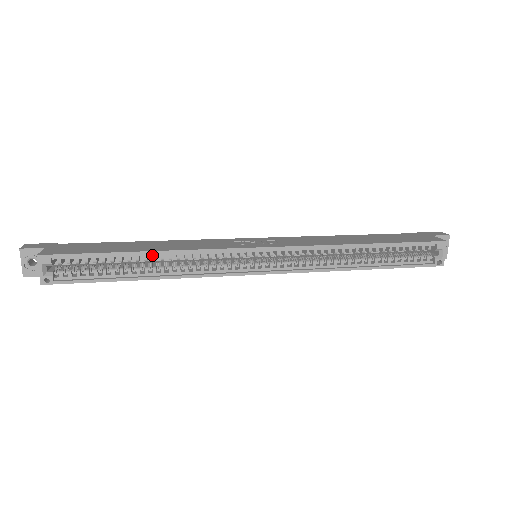
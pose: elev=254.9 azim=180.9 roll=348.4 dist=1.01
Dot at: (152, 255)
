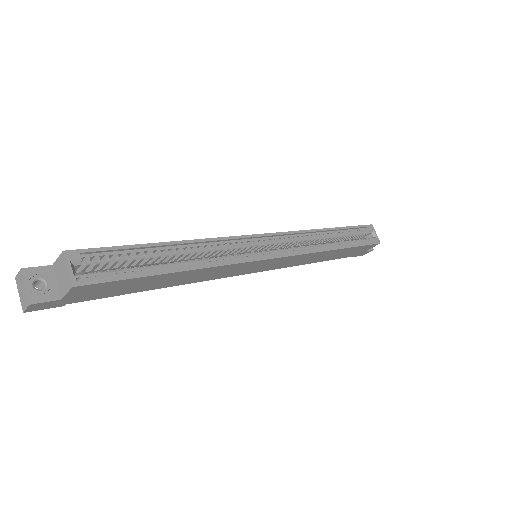
Dot at: (179, 247)
